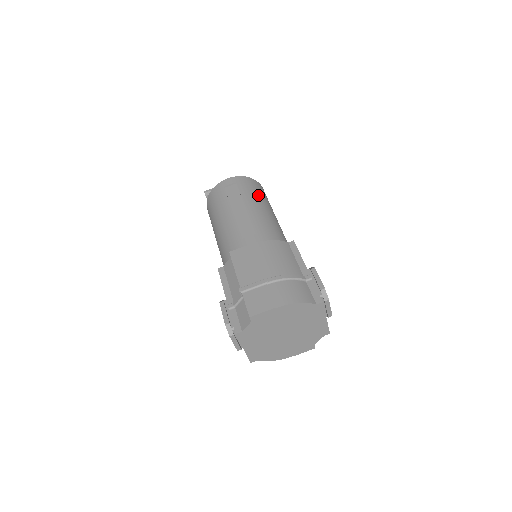
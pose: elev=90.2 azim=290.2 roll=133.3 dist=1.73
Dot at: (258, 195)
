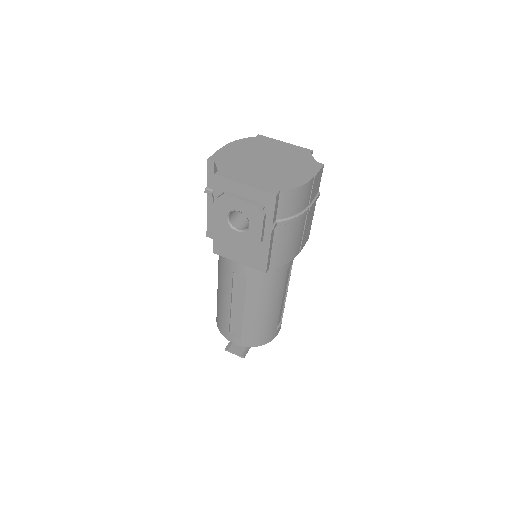
Dot at: occluded
